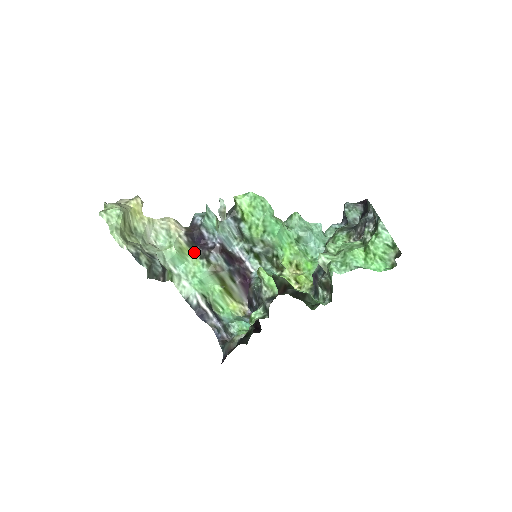
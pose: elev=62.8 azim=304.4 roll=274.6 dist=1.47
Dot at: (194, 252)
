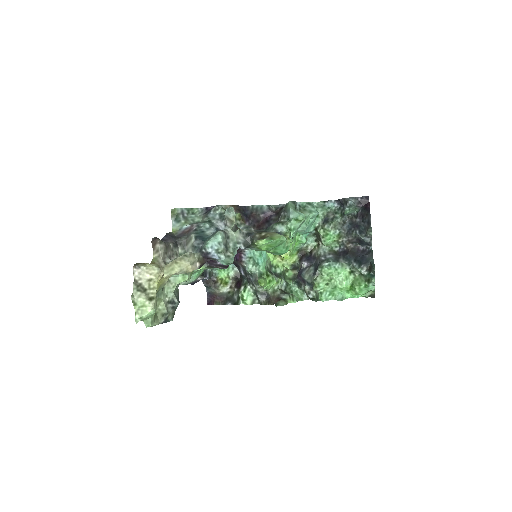
Dot at: occluded
